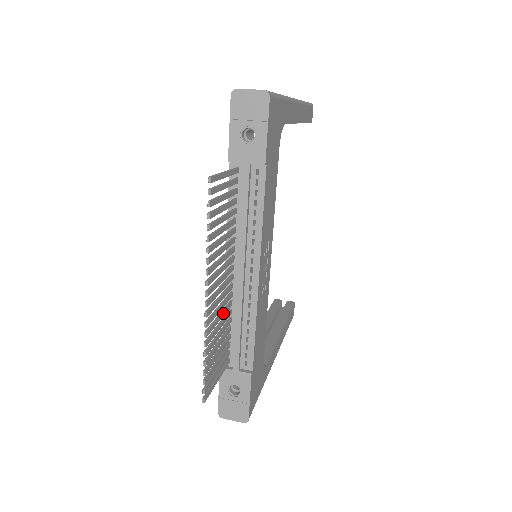
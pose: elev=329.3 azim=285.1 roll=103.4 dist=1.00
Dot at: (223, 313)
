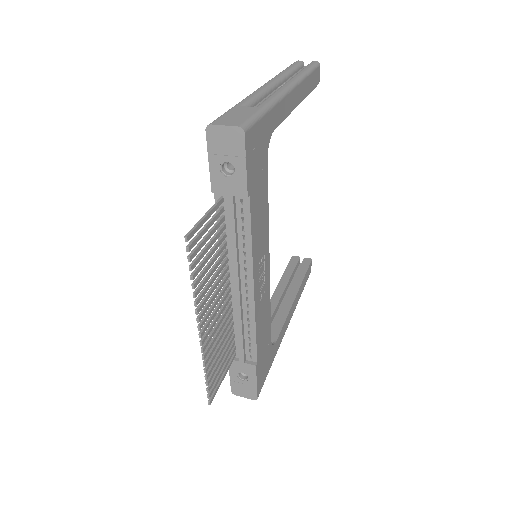
Dot at: (222, 326)
